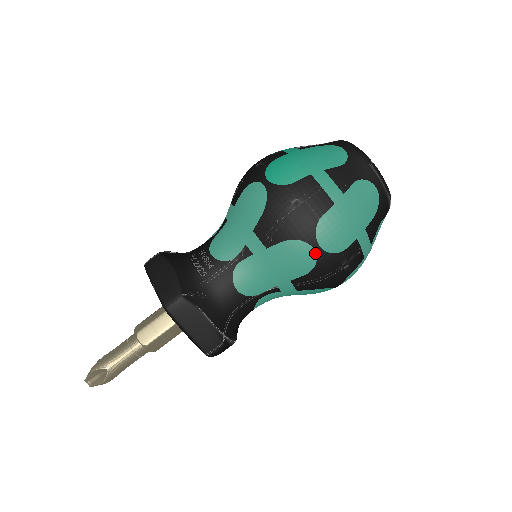
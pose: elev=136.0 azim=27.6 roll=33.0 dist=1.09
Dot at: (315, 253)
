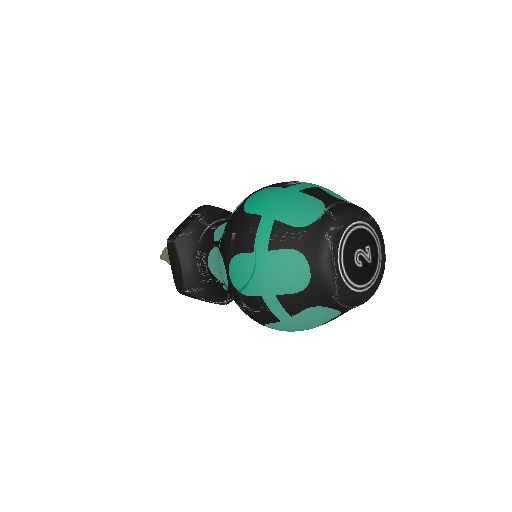
Dot at: occluded
